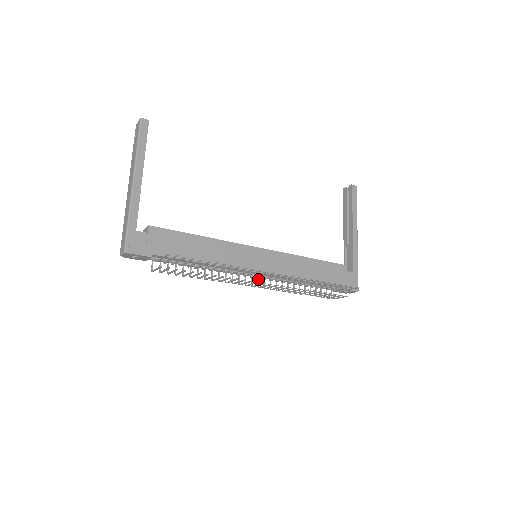
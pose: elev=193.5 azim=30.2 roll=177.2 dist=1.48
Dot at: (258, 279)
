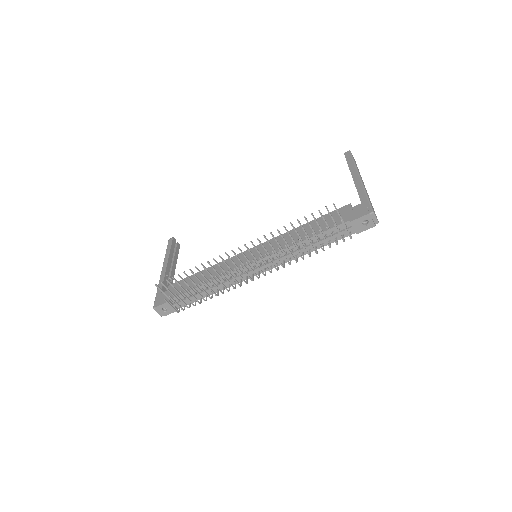
Dot at: (265, 271)
